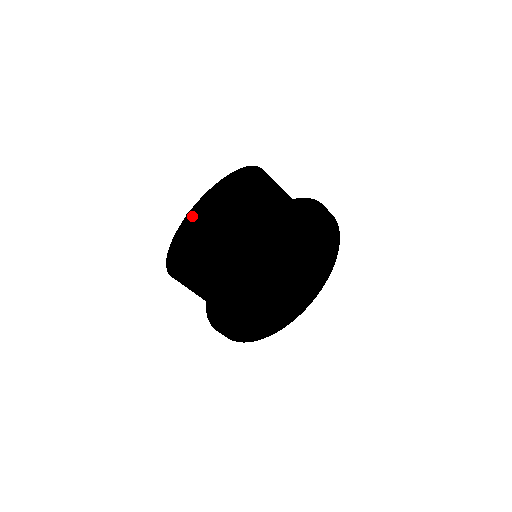
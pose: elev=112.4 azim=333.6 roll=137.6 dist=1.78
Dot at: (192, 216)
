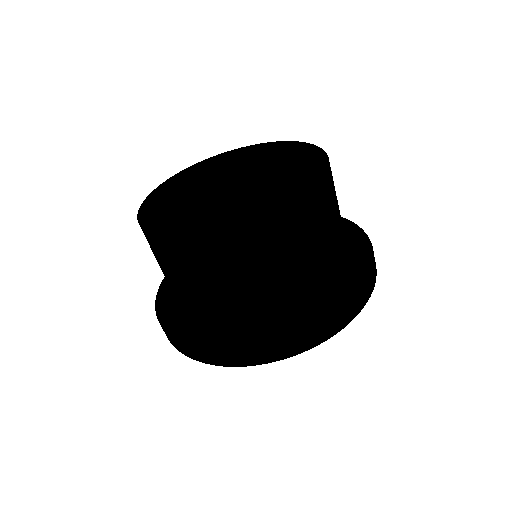
Dot at: (246, 153)
